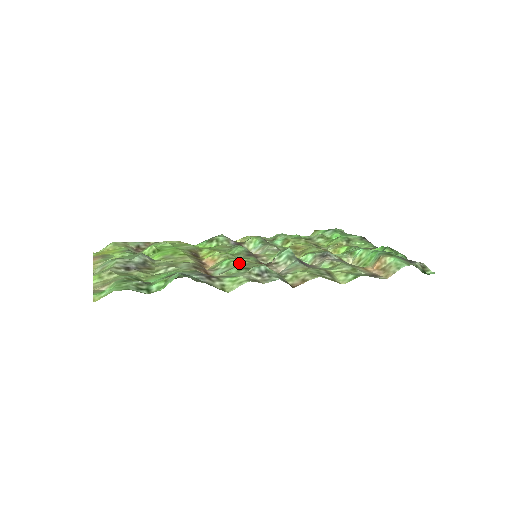
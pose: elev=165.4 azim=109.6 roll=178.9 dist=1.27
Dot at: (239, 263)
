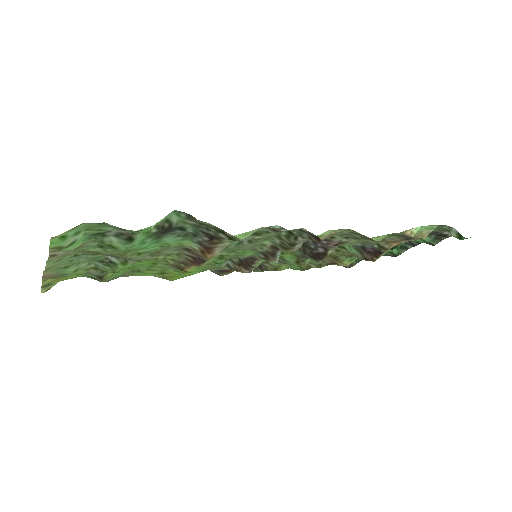
Dot at: (241, 247)
